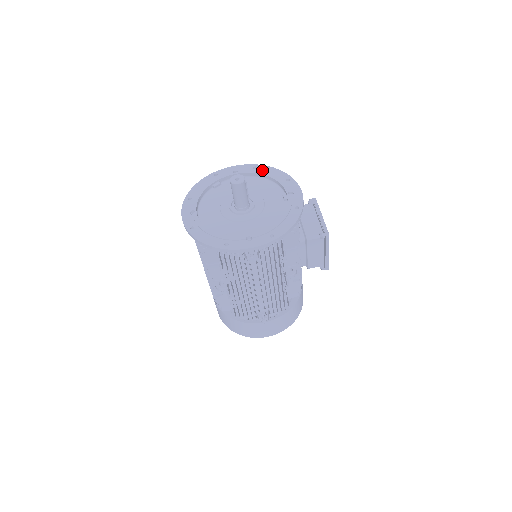
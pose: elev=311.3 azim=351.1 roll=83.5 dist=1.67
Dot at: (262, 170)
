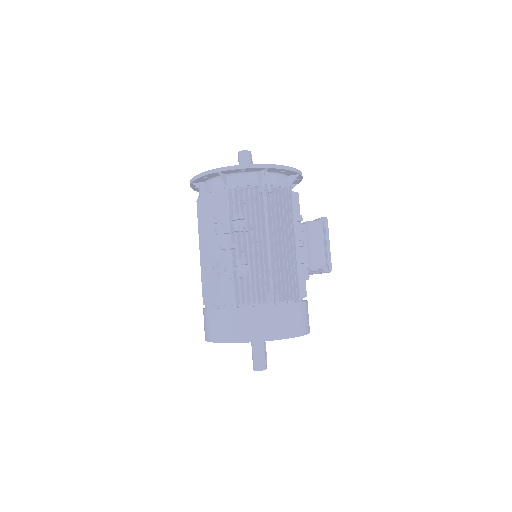
Dot at: occluded
